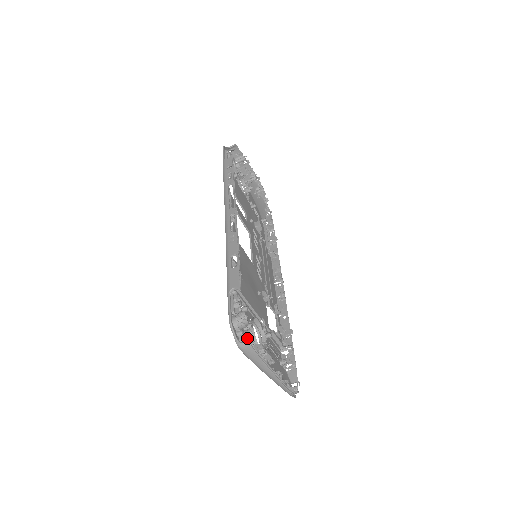
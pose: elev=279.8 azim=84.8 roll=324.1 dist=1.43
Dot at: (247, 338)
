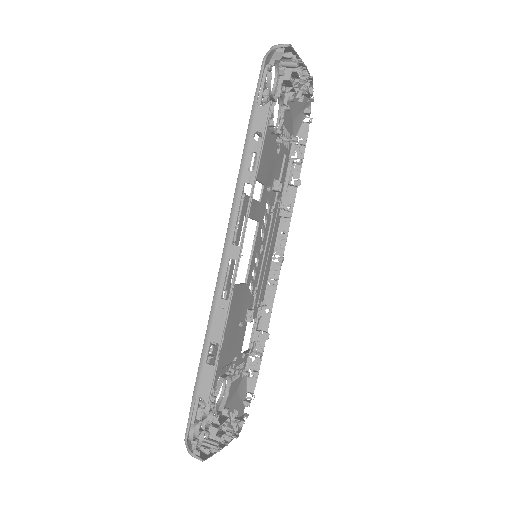
Dot at: (204, 430)
